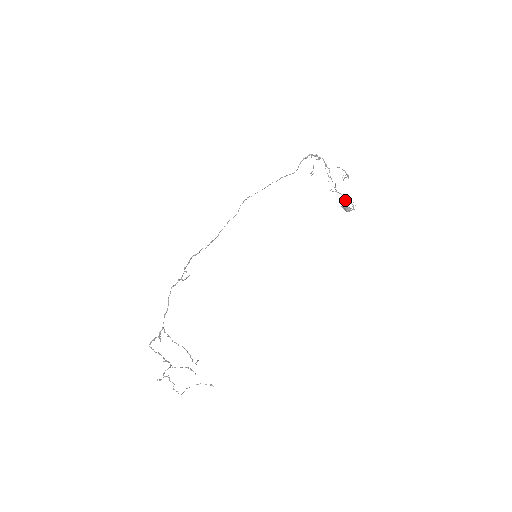
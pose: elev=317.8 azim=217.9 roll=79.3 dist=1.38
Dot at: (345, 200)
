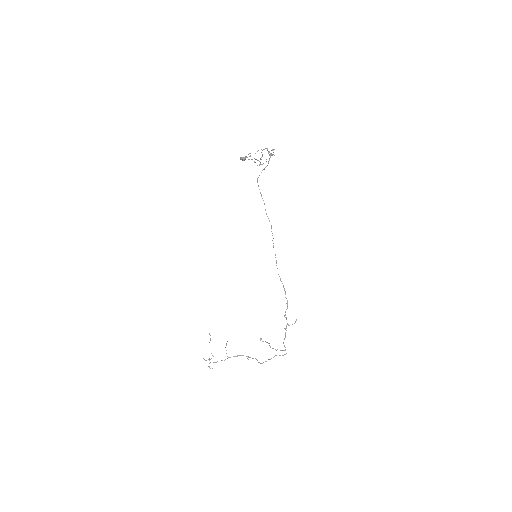
Dot at: occluded
